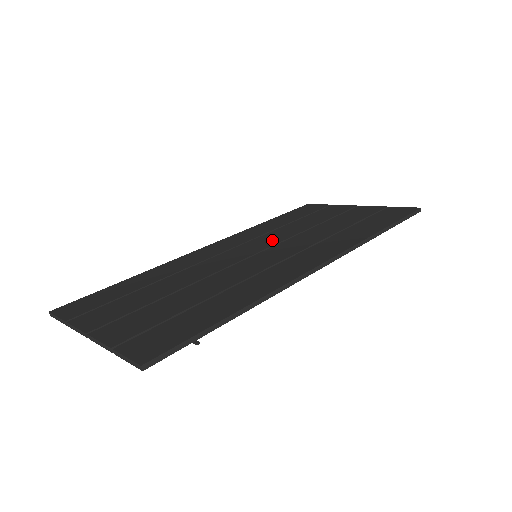
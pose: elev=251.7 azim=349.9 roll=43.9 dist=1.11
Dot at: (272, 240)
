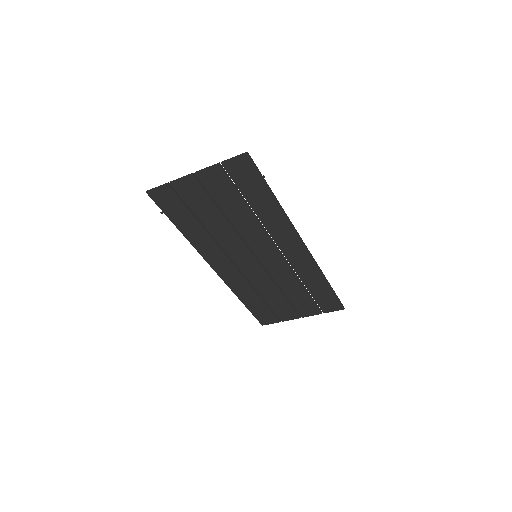
Dot at: (259, 272)
